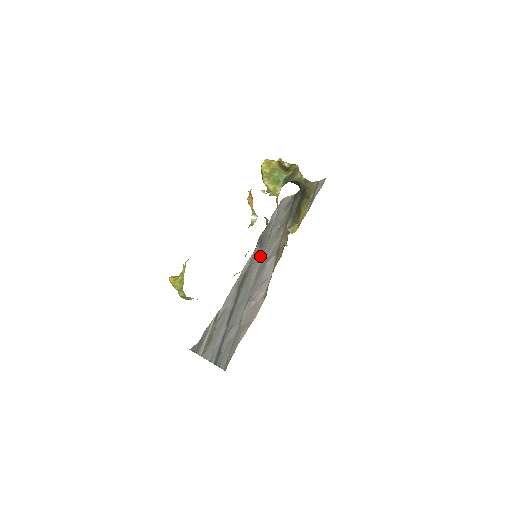
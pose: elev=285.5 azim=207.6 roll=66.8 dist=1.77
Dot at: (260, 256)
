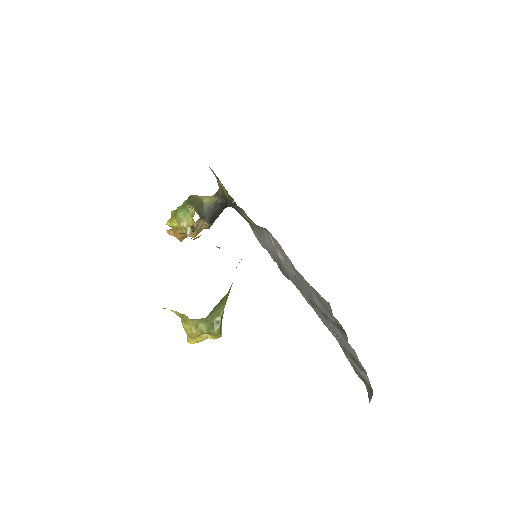
Dot at: occluded
